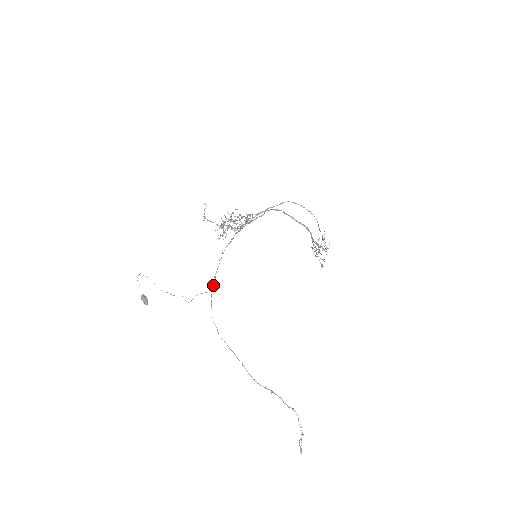
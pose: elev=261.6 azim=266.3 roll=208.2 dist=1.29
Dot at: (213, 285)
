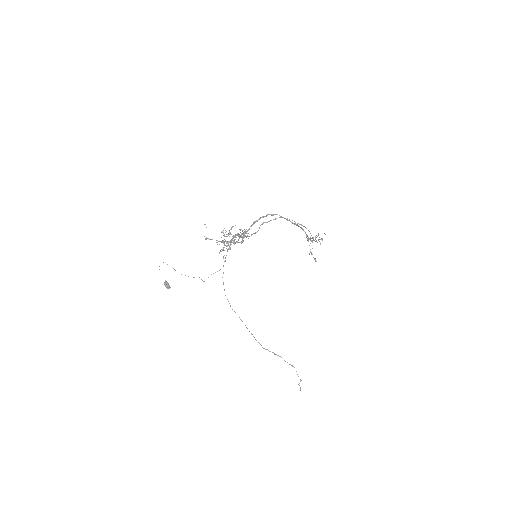
Dot at: occluded
